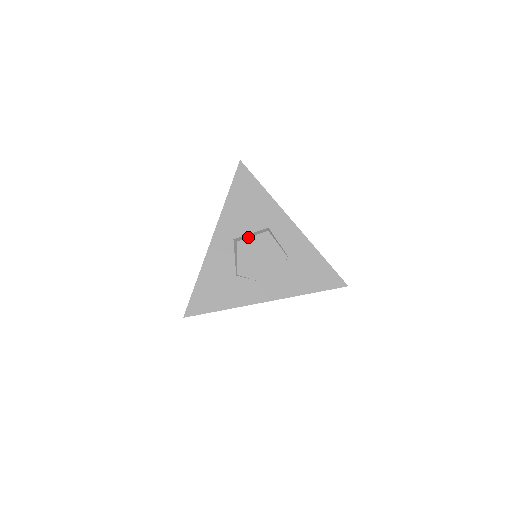
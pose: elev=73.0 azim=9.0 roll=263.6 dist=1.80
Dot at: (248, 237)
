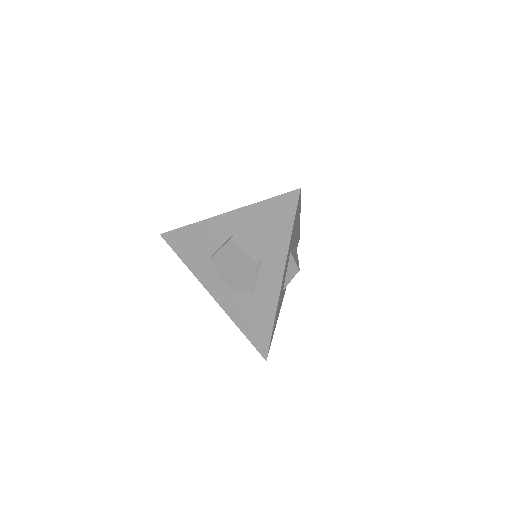
Dot at: (240, 247)
